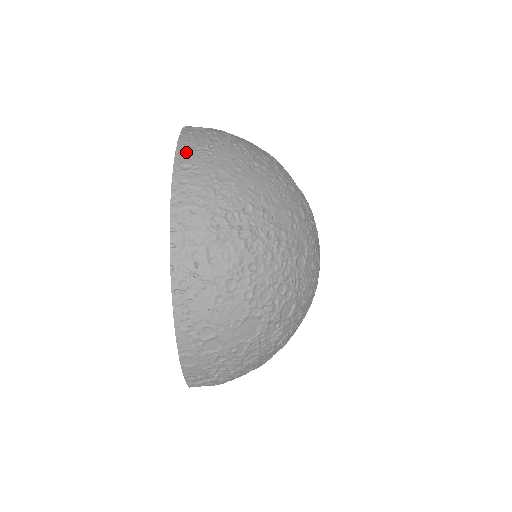
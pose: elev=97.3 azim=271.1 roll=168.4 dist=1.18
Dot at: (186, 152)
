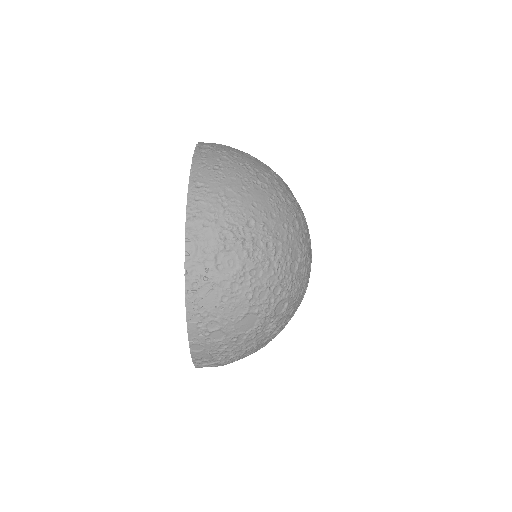
Dot at: (199, 171)
